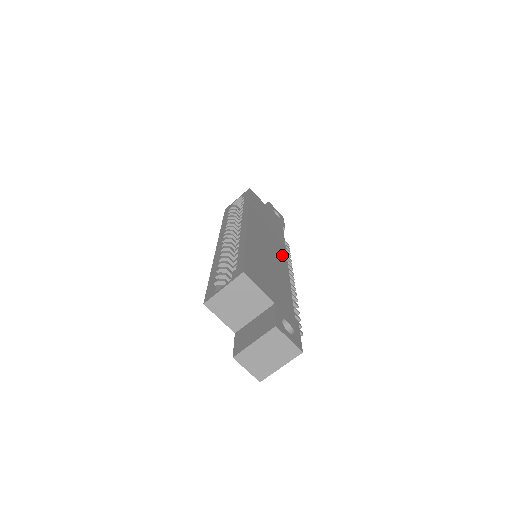
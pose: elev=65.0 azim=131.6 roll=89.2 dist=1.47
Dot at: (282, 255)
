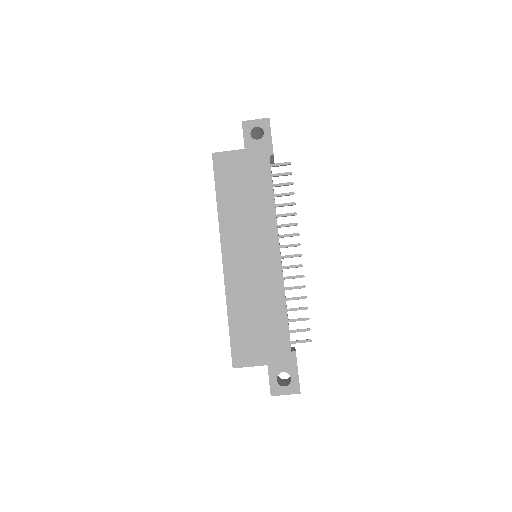
Dot at: (271, 248)
